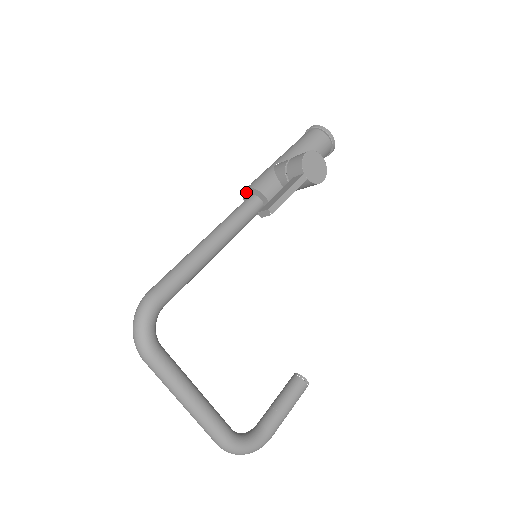
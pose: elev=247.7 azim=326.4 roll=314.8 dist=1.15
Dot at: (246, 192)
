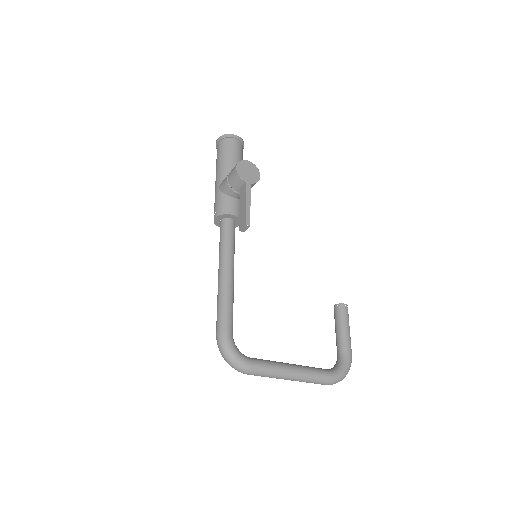
Dot at: (216, 221)
